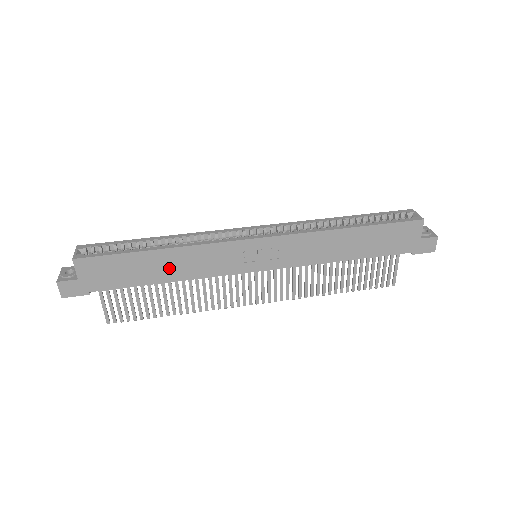
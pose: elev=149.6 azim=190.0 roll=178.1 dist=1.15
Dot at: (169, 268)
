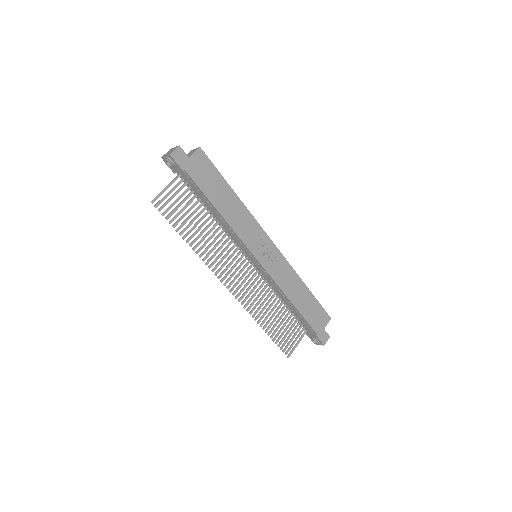
Dot at: (229, 207)
